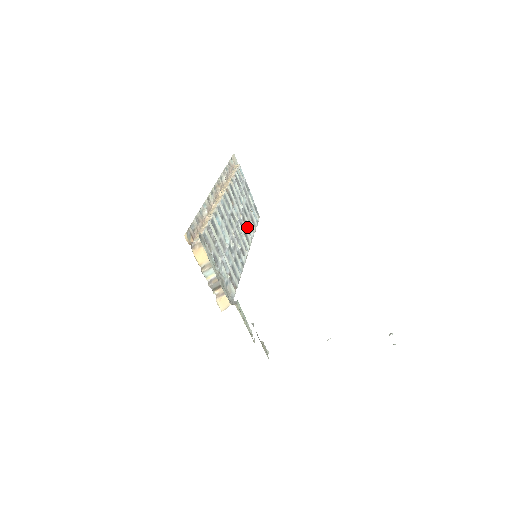
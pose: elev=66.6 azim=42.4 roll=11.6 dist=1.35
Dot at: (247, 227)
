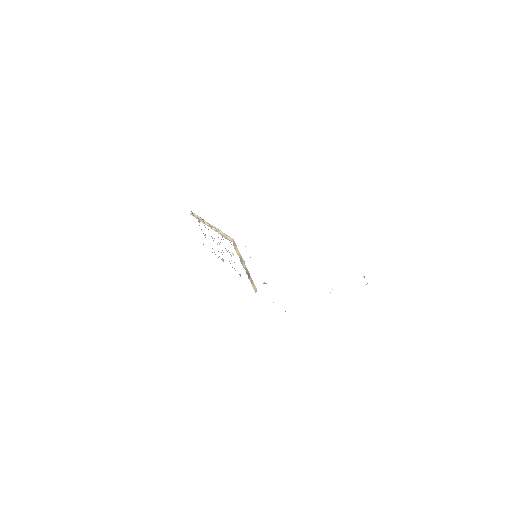
Dot at: occluded
